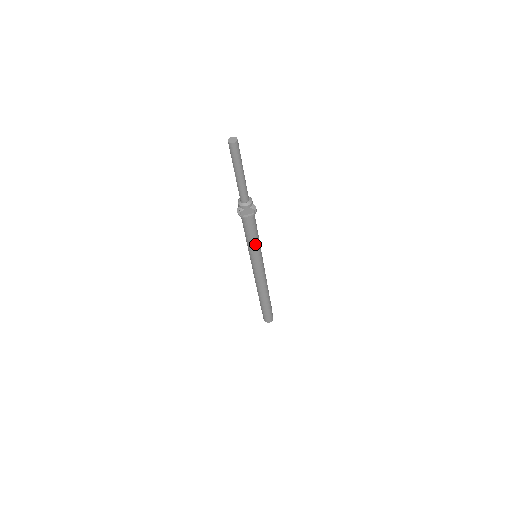
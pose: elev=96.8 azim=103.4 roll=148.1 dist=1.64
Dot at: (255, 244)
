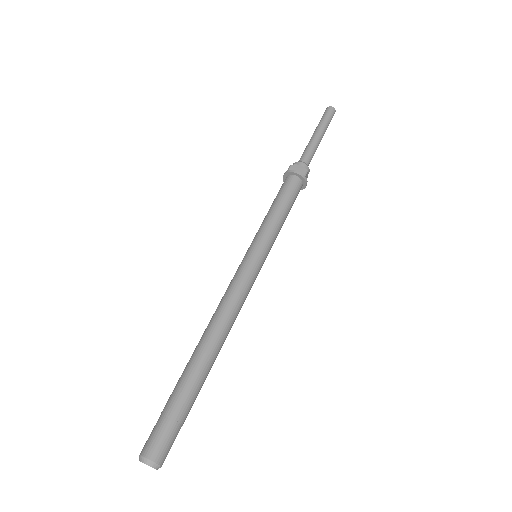
Dot at: (274, 221)
